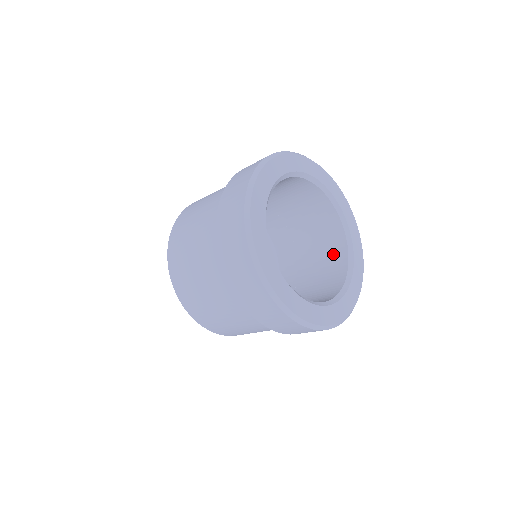
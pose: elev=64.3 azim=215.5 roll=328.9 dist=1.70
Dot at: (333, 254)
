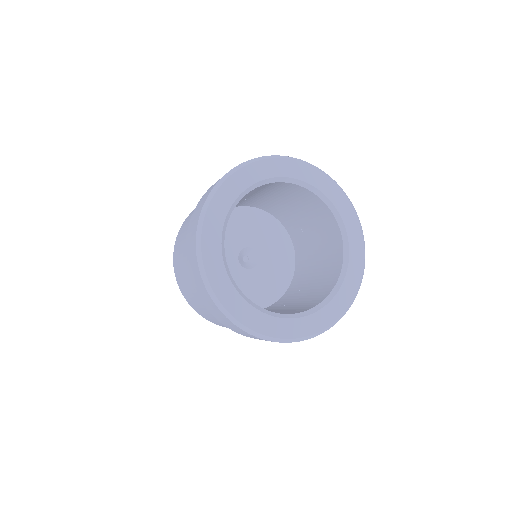
Dot at: (333, 255)
